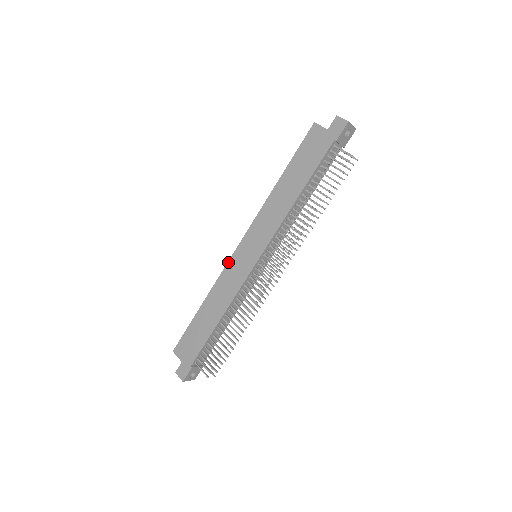
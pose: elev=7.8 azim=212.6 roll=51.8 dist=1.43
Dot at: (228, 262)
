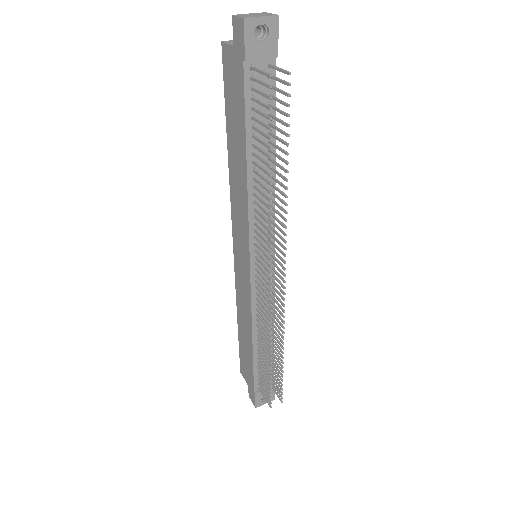
Dot at: (234, 270)
